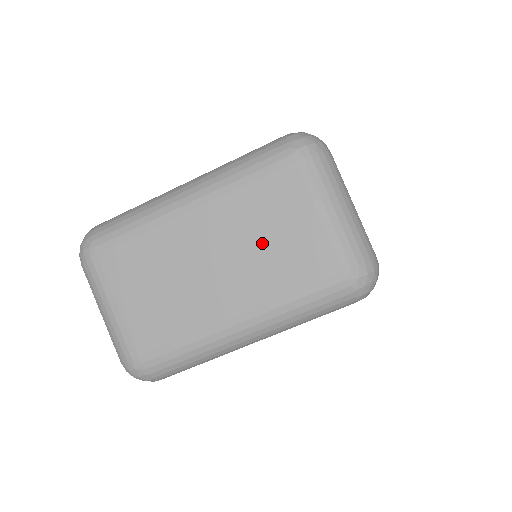
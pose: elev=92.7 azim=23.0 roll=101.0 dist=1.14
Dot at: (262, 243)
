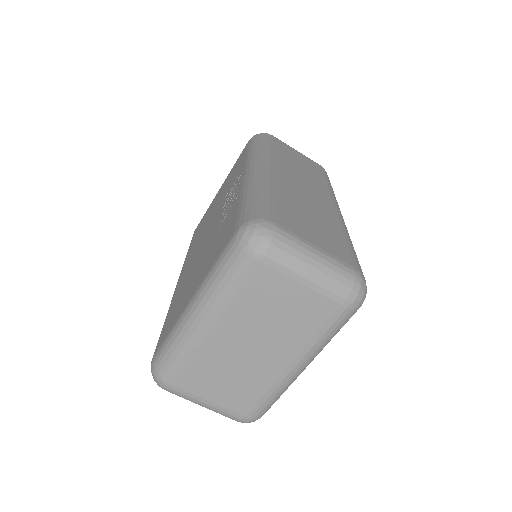
Dot at: (275, 320)
